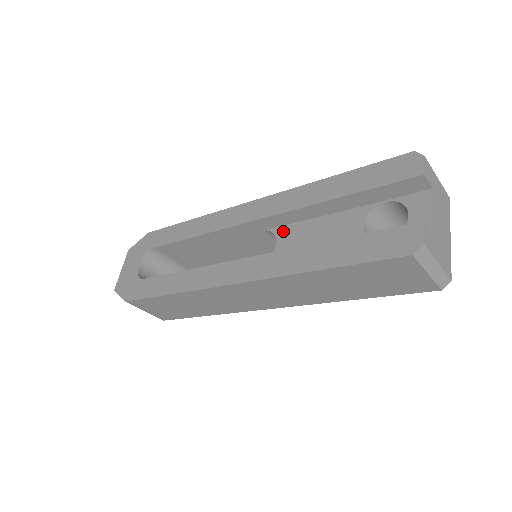
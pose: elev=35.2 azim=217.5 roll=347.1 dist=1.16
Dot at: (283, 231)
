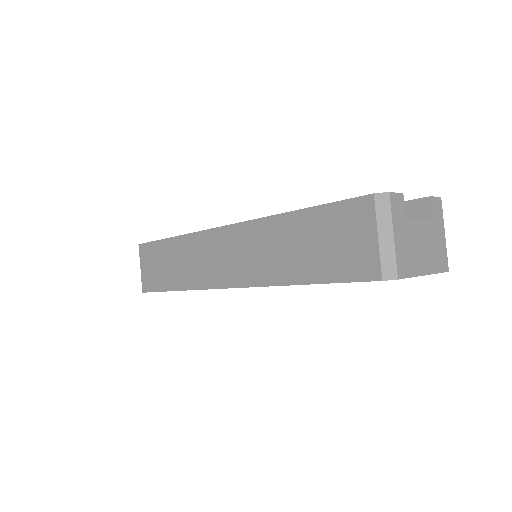
Dot at: occluded
